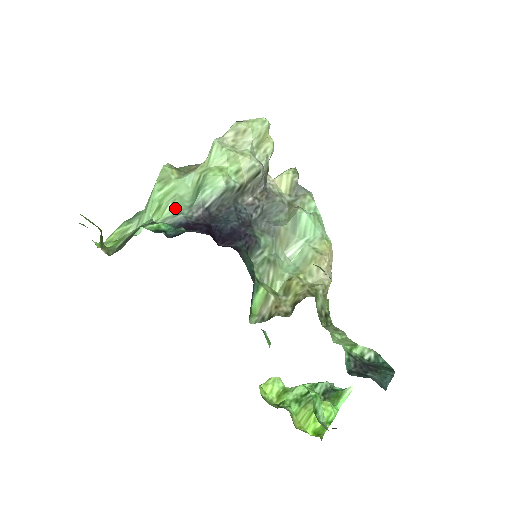
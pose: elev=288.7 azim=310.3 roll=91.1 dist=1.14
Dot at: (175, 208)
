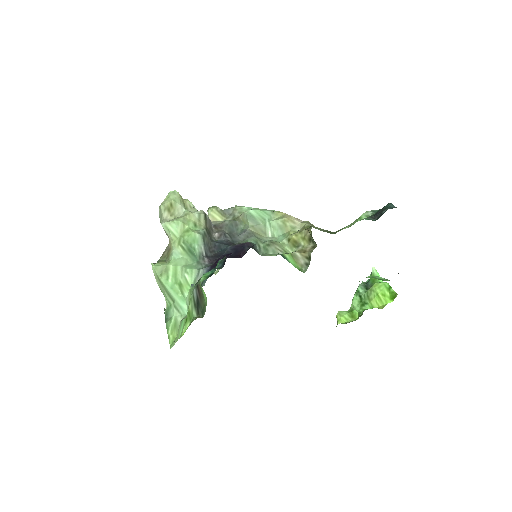
Dot at: (192, 272)
